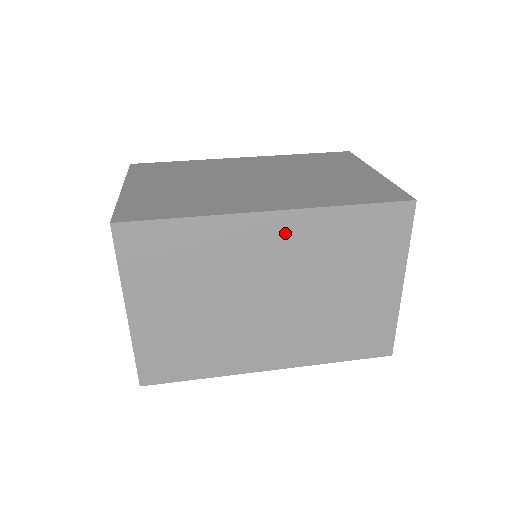
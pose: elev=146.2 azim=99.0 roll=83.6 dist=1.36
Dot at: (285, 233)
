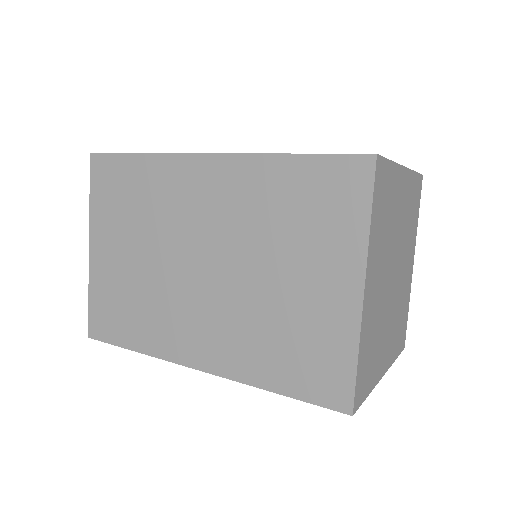
Dot at: (220, 182)
